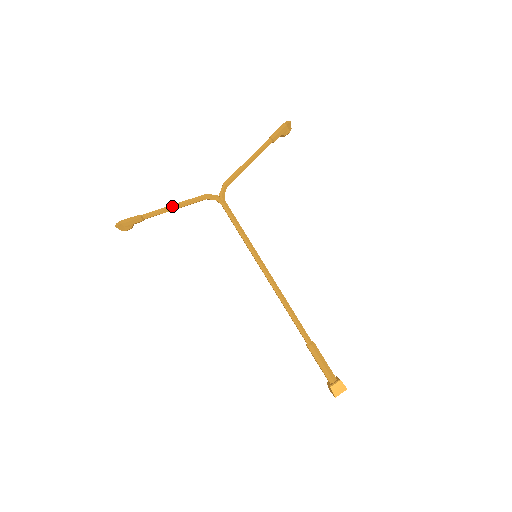
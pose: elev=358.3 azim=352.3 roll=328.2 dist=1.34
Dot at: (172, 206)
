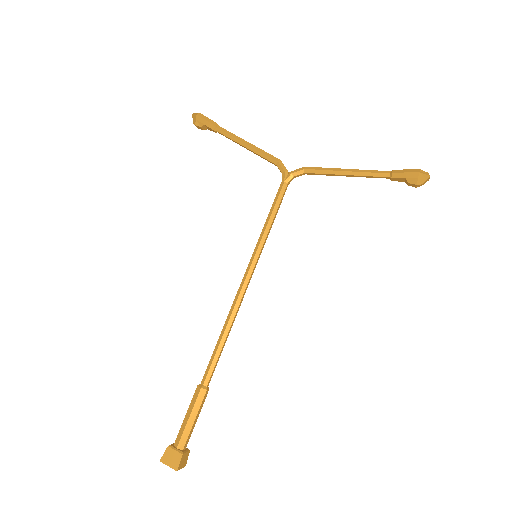
Dot at: (245, 142)
